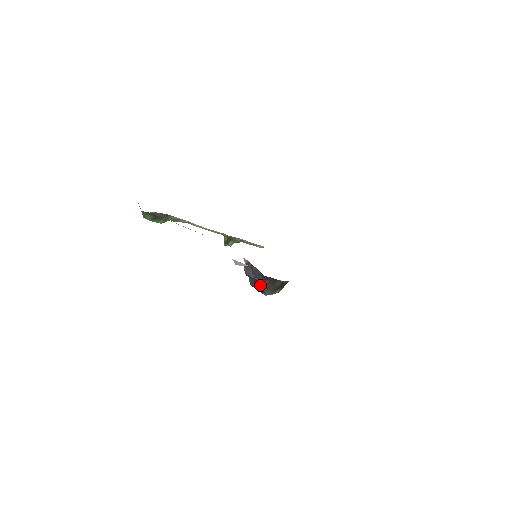
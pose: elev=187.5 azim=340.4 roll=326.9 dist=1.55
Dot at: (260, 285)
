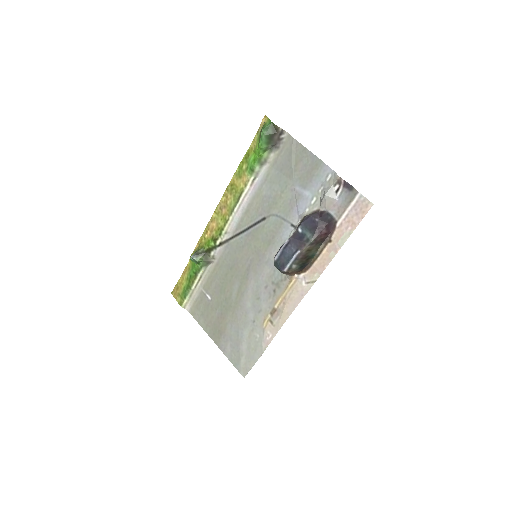
Dot at: (316, 231)
